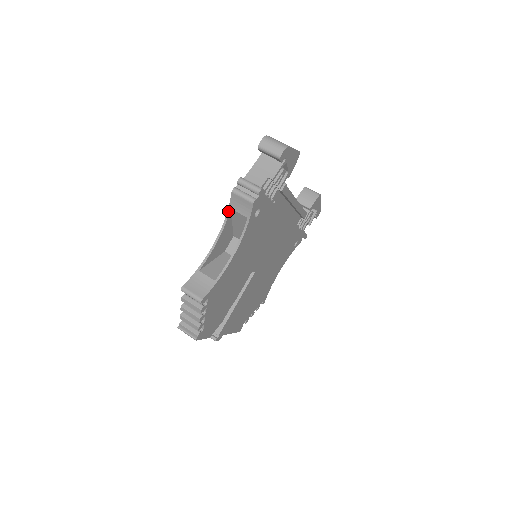
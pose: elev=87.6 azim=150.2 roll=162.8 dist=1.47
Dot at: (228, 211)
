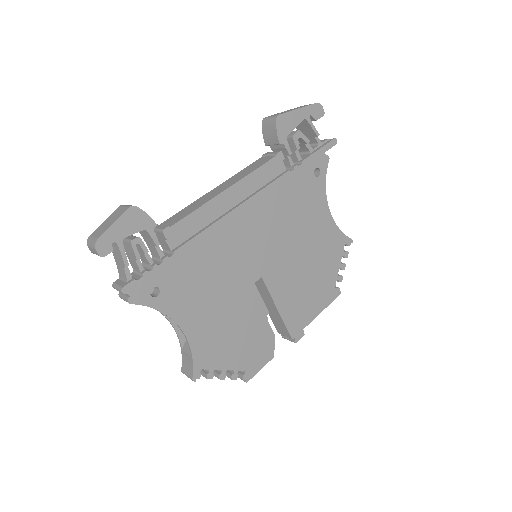
Dot at: occluded
